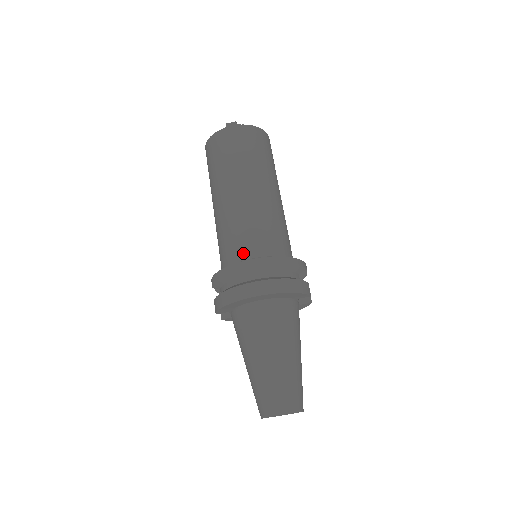
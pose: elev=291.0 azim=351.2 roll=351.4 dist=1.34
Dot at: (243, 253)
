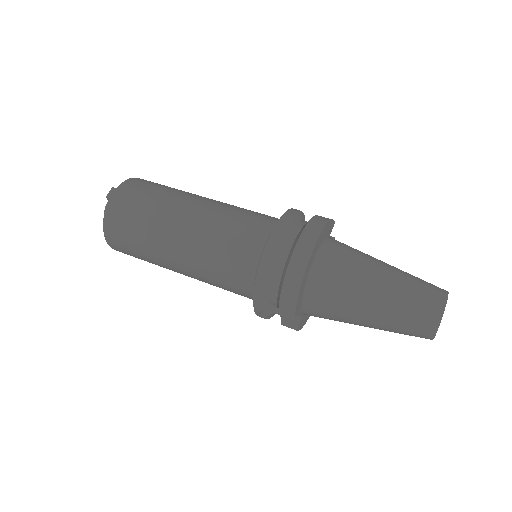
Dot at: (254, 246)
